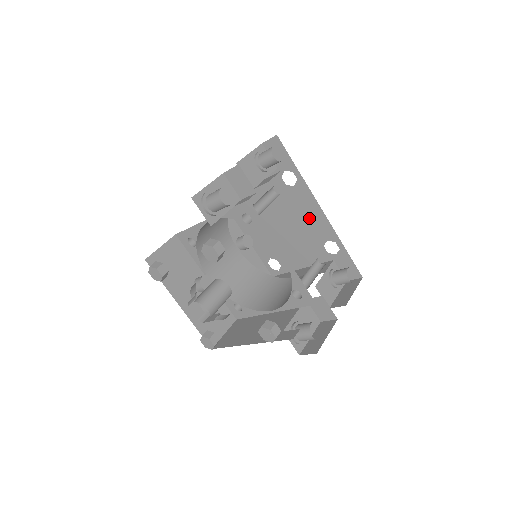
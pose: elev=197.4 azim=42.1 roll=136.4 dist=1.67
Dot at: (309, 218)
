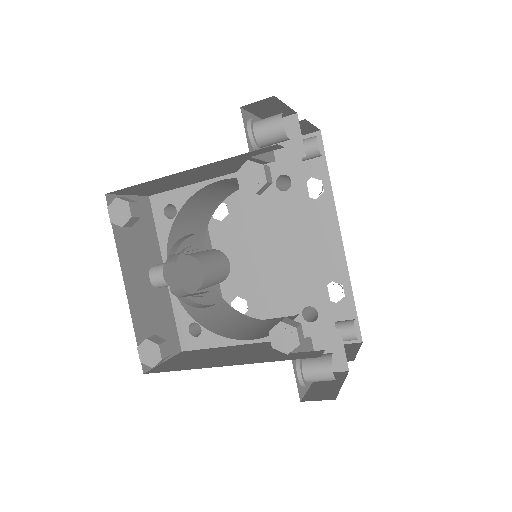
Dot at: (319, 246)
